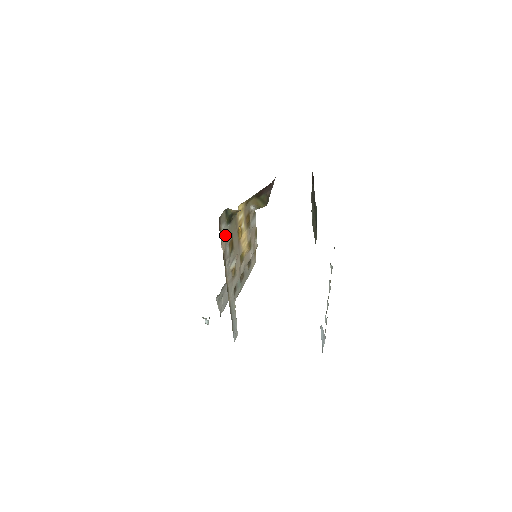
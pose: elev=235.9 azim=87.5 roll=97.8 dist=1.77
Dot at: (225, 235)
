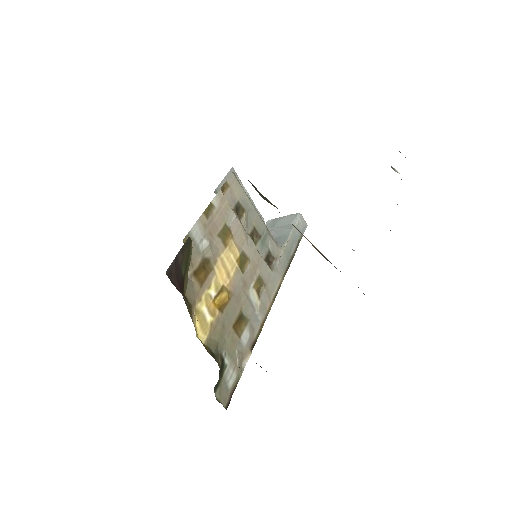
Dot at: (235, 362)
